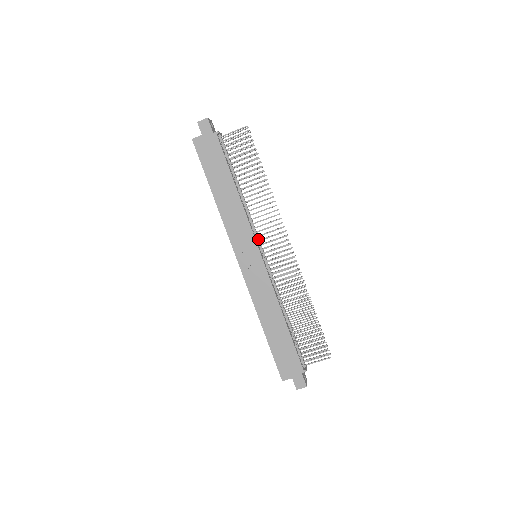
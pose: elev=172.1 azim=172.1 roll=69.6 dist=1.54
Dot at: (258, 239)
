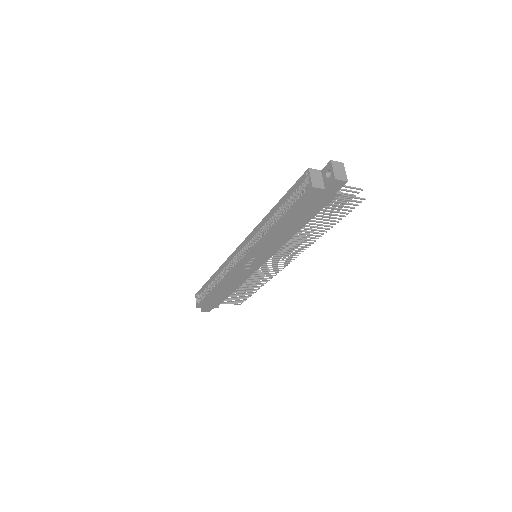
Dot at: occluded
